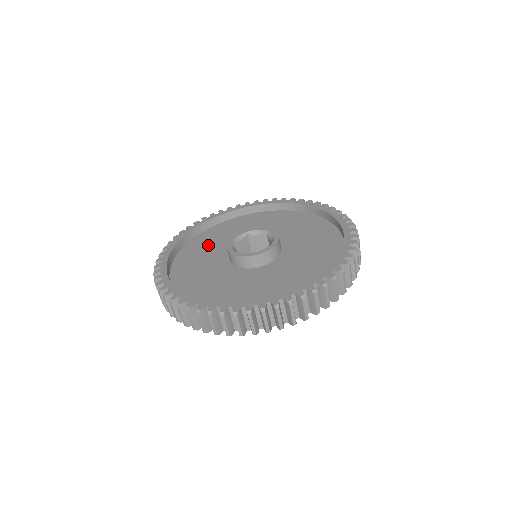
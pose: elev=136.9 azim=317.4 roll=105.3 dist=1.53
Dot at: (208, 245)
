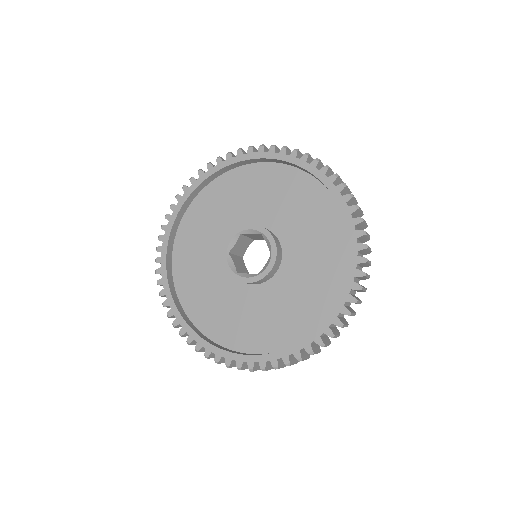
Dot at: (201, 235)
